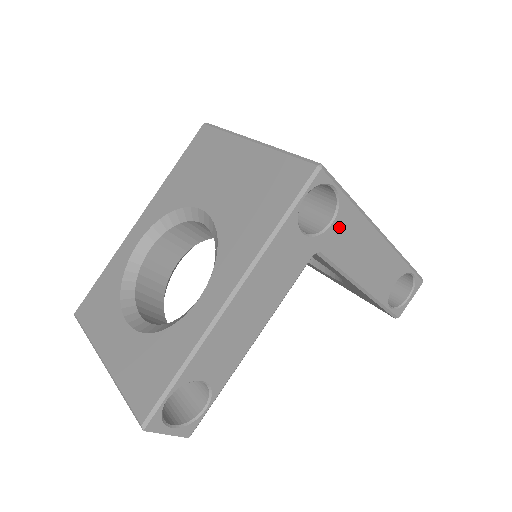
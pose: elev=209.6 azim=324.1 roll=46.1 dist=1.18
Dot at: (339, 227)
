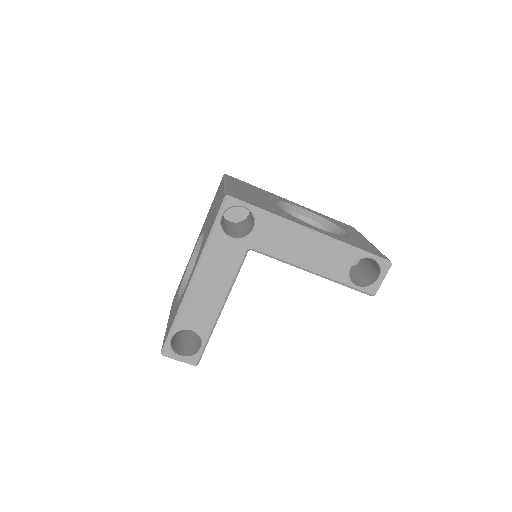
Dot at: (262, 231)
